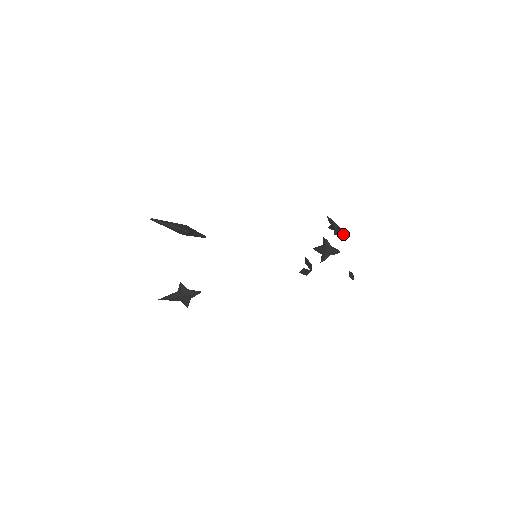
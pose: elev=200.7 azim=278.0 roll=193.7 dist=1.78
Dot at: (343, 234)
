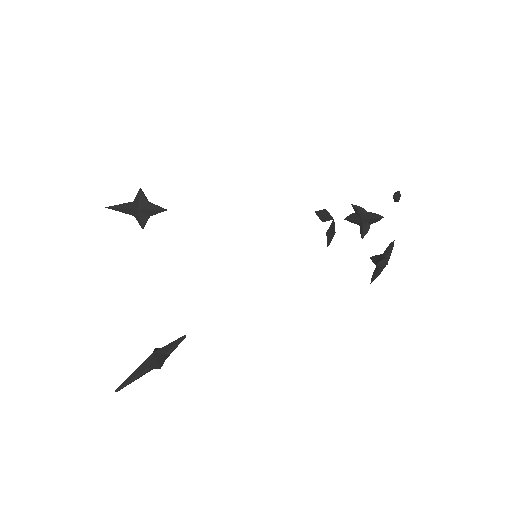
Dot at: (375, 216)
